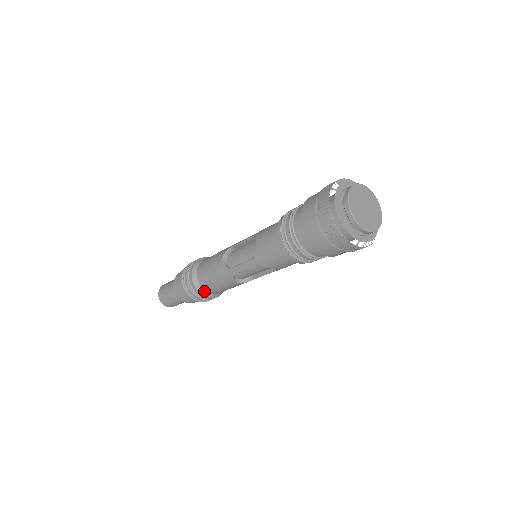
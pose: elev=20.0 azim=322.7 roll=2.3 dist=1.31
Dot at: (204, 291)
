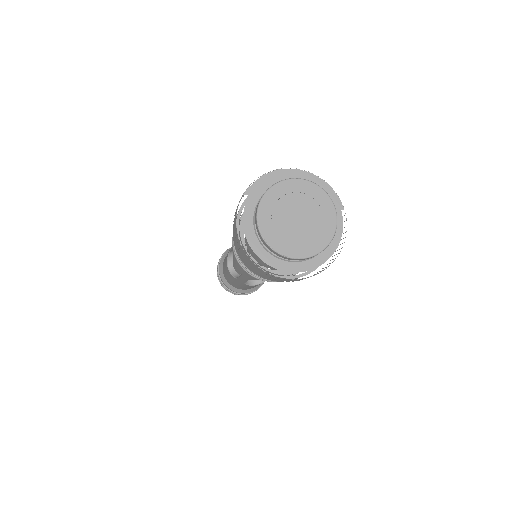
Dot at: (240, 290)
